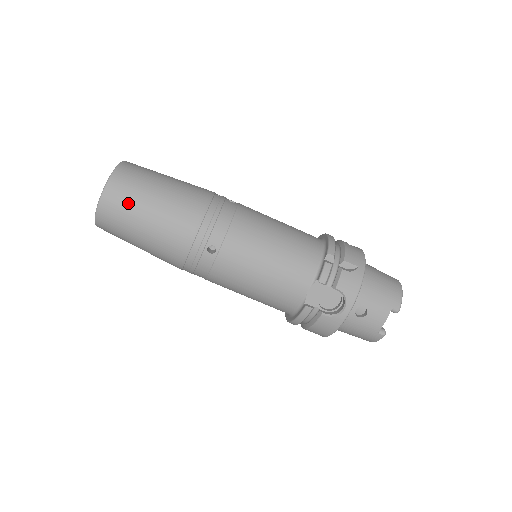
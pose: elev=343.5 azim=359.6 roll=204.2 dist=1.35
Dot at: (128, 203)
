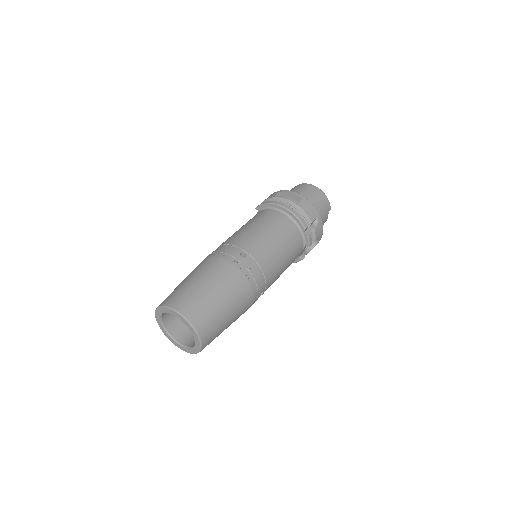
Dot at: (217, 333)
